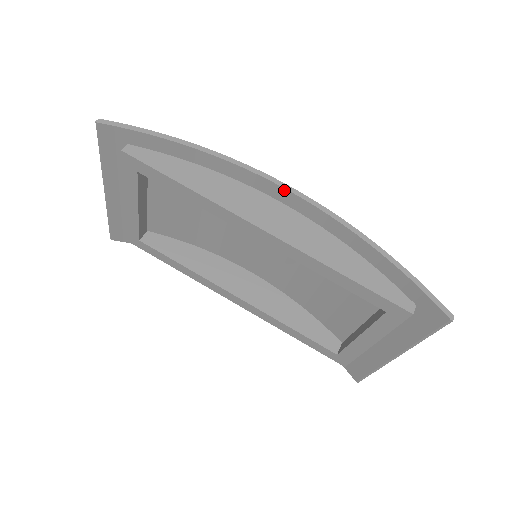
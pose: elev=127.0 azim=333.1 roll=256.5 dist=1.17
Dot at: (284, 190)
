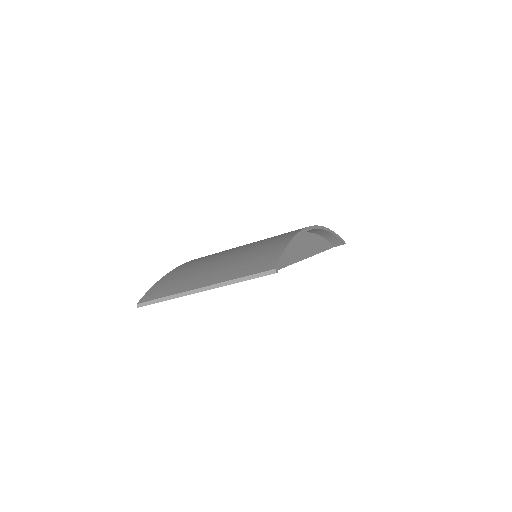
Dot at: occluded
